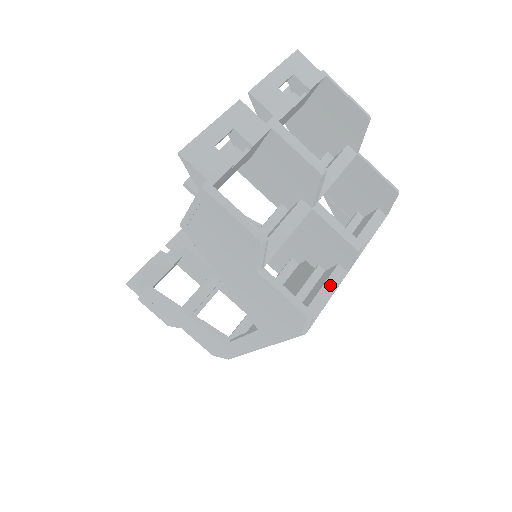
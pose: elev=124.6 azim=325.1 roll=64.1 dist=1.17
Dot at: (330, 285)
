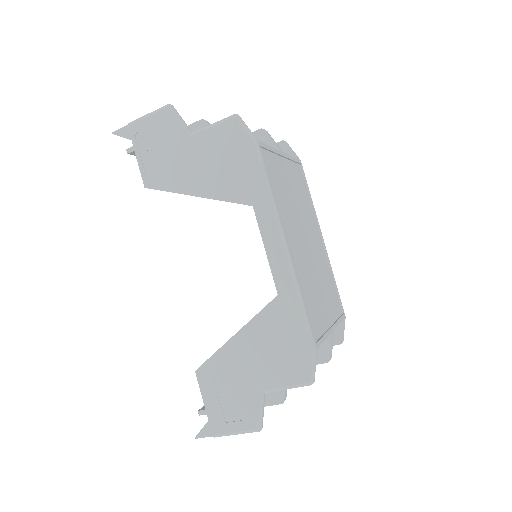
Dot at: occluded
